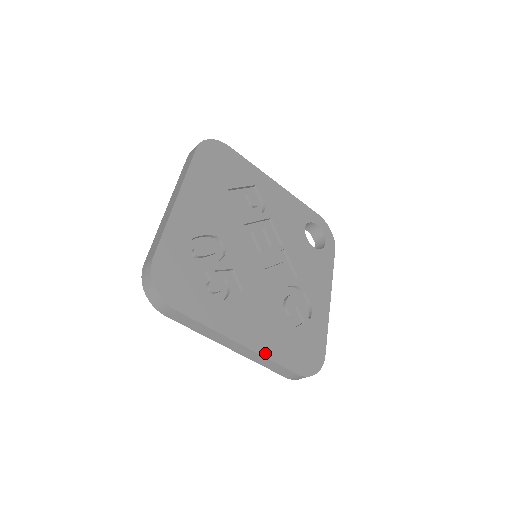
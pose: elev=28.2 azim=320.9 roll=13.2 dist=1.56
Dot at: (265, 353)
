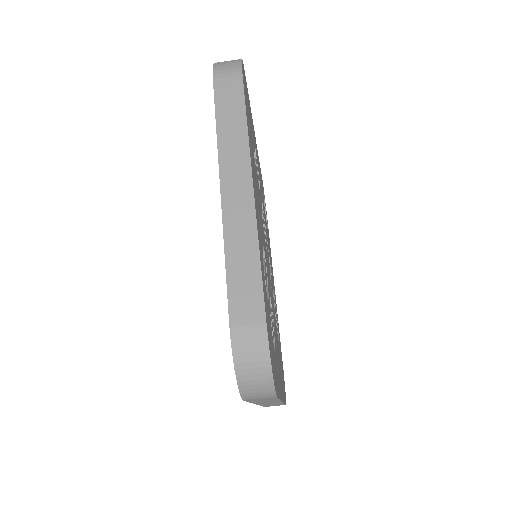
Dot at: (283, 398)
